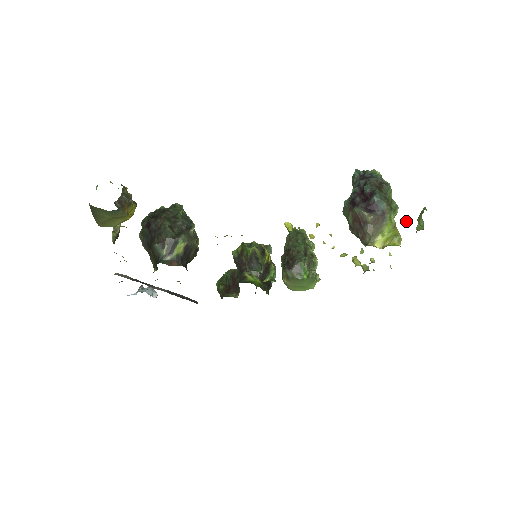
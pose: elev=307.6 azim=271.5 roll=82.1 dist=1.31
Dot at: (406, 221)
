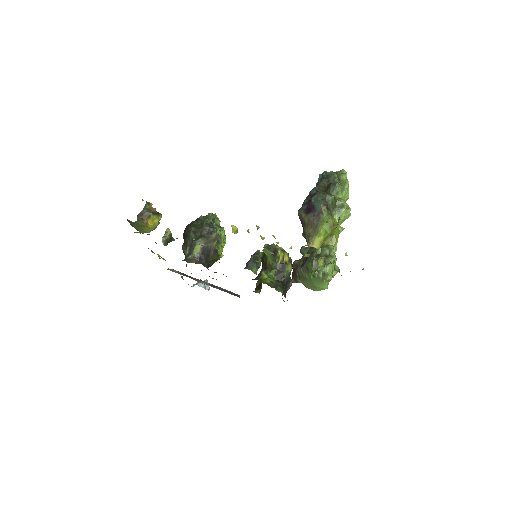
Dot at: (324, 221)
